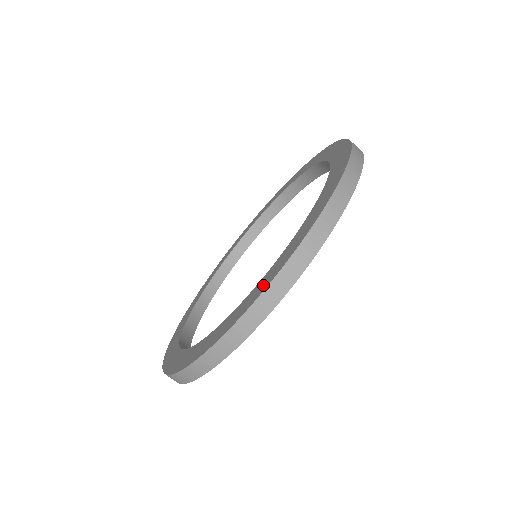
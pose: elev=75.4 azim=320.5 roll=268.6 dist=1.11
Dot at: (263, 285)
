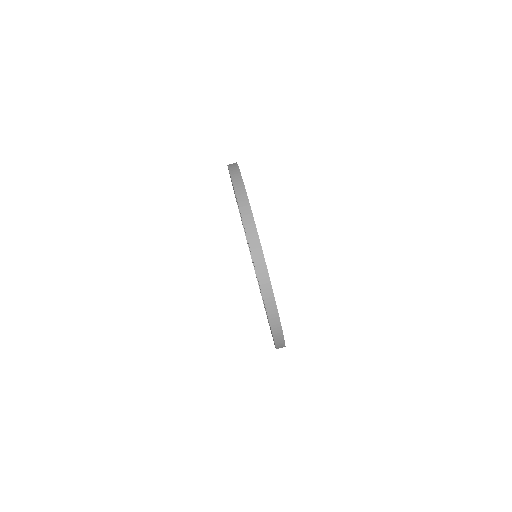
Dot at: occluded
